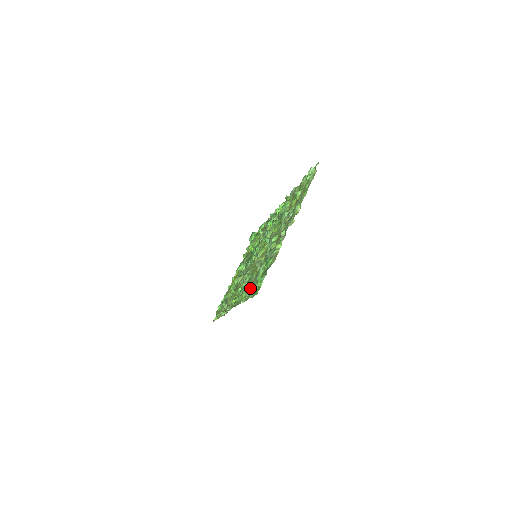
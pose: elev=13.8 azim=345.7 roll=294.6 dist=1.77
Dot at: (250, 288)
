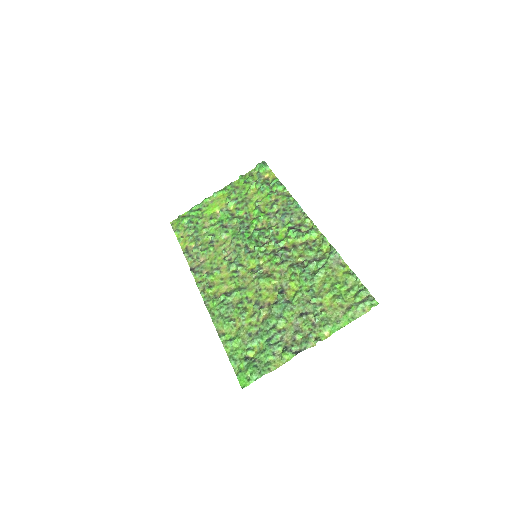
Dot at: (236, 342)
